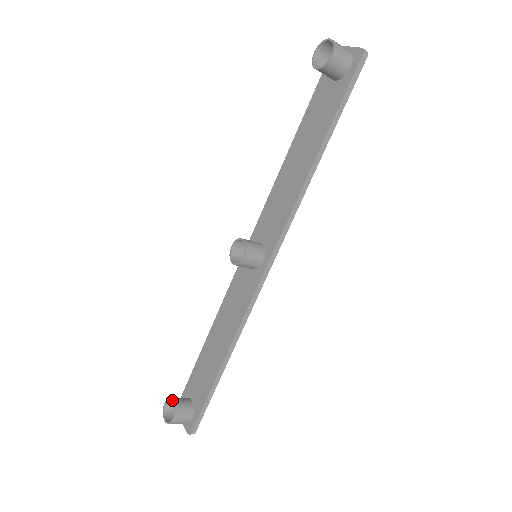
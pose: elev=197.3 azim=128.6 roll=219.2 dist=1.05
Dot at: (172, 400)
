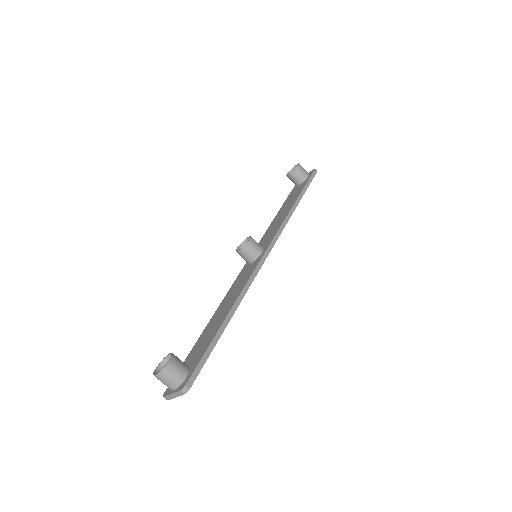
Dot at: (169, 354)
